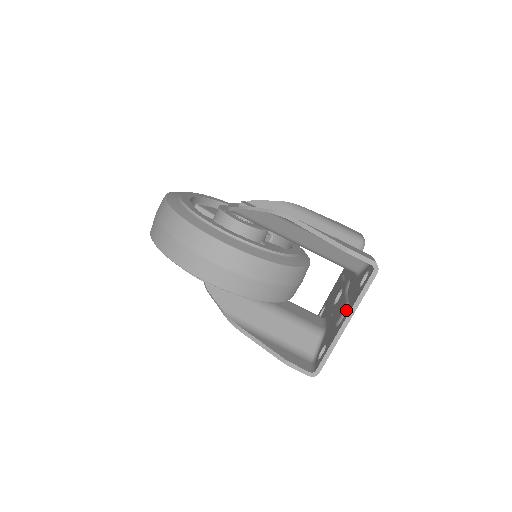
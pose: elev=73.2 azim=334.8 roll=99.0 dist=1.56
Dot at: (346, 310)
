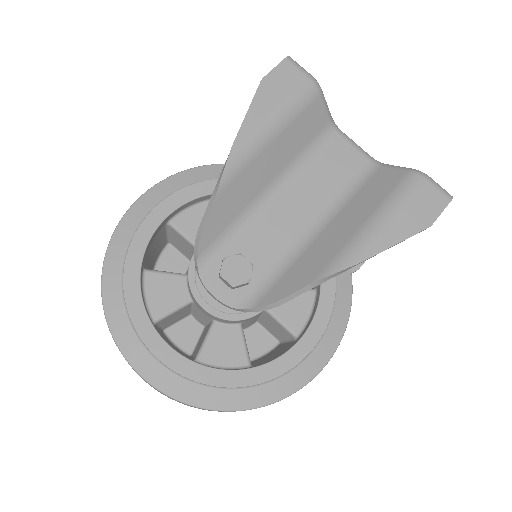
Dot at: occluded
